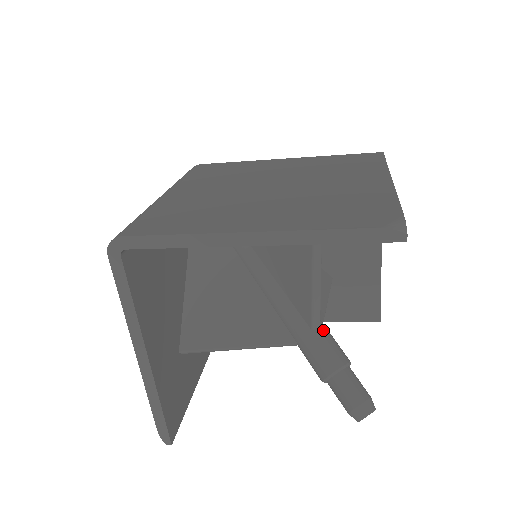
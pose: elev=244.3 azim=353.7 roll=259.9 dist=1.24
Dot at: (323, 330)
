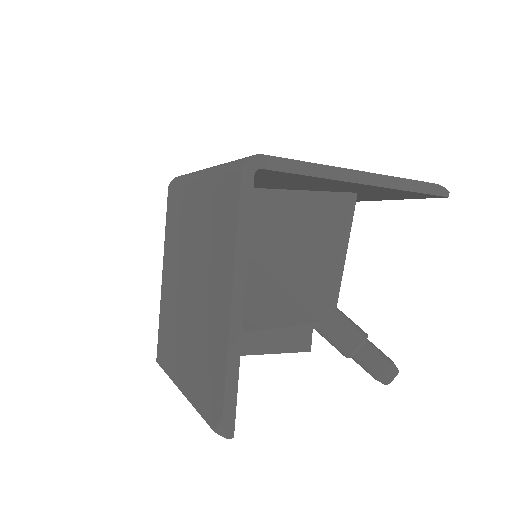
Dot at: occluded
